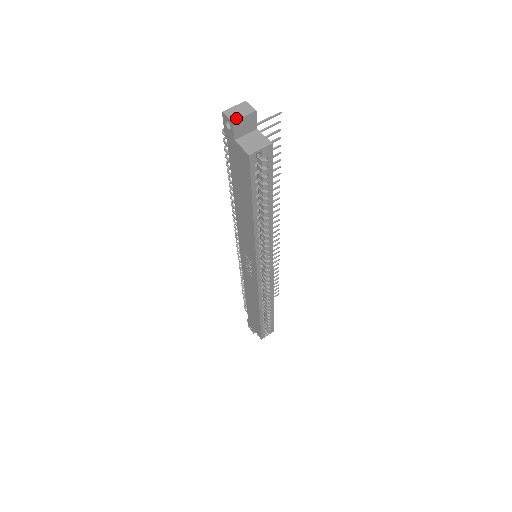
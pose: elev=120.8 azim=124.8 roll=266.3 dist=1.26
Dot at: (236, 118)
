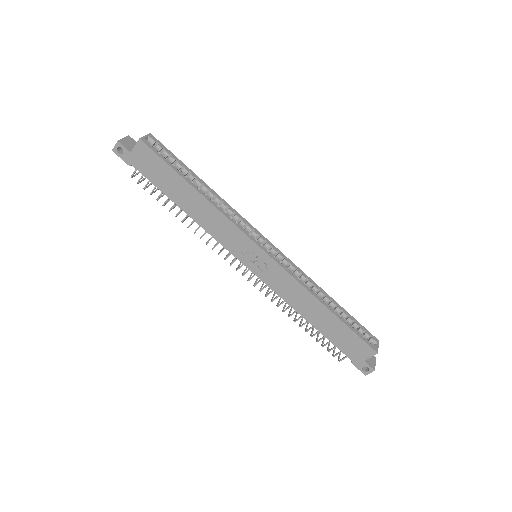
Dot at: (119, 141)
